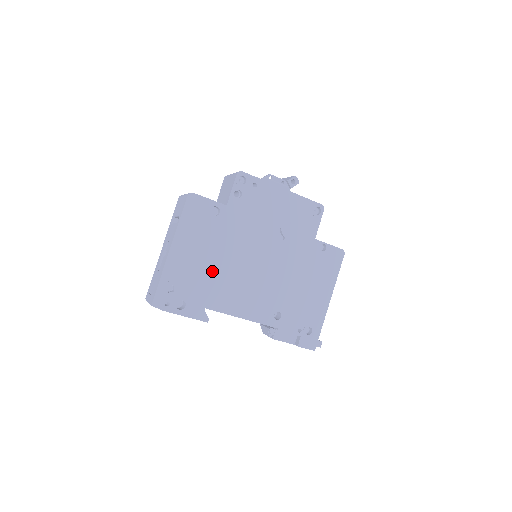
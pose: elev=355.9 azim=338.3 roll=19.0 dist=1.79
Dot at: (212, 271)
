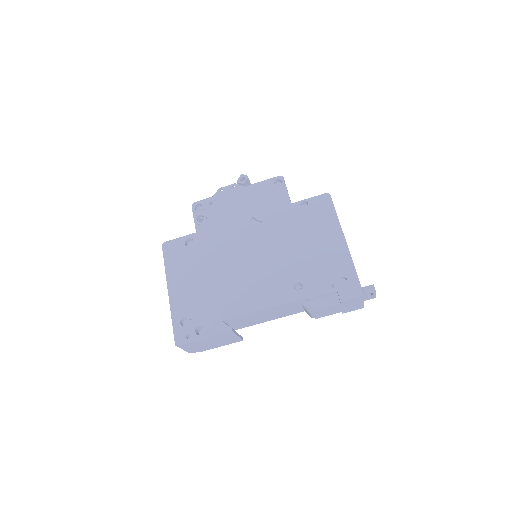
Dot at: (212, 287)
